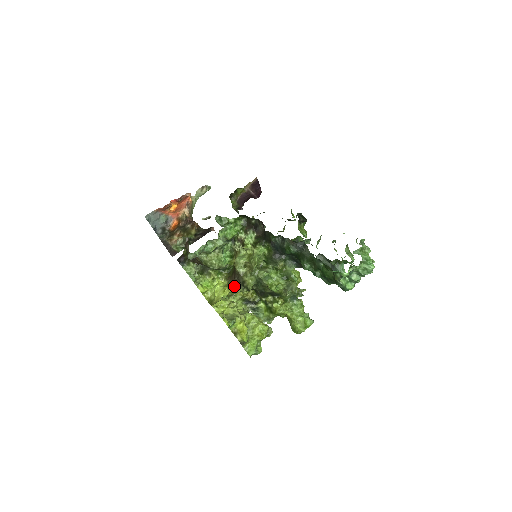
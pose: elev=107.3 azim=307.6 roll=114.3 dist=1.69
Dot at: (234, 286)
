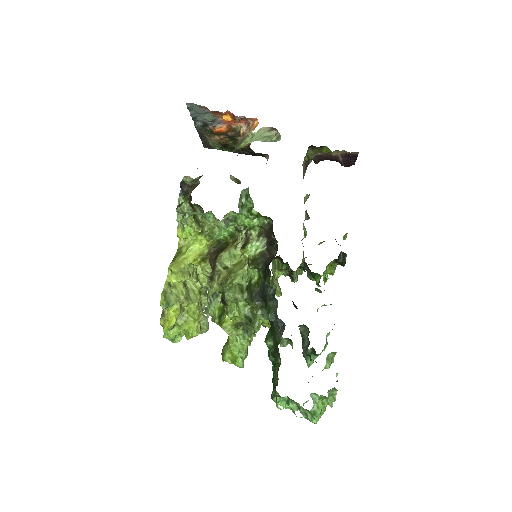
Dot at: (208, 265)
